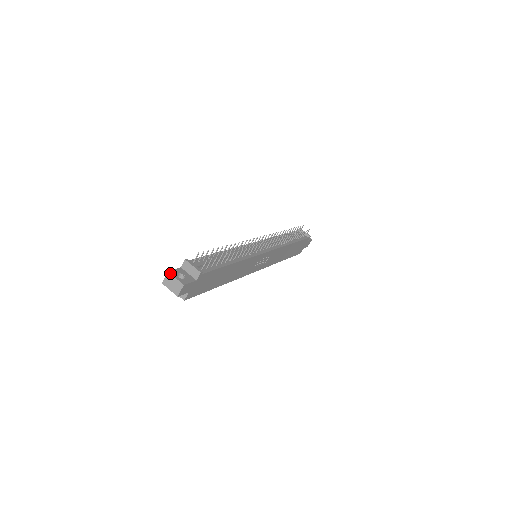
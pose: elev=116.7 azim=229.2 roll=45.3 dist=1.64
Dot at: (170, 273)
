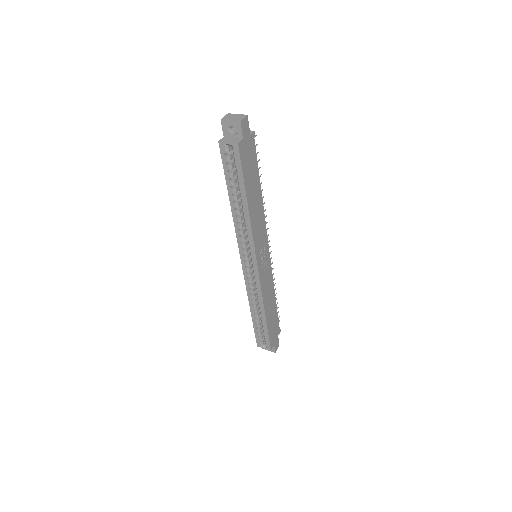
Dot at: occluded
